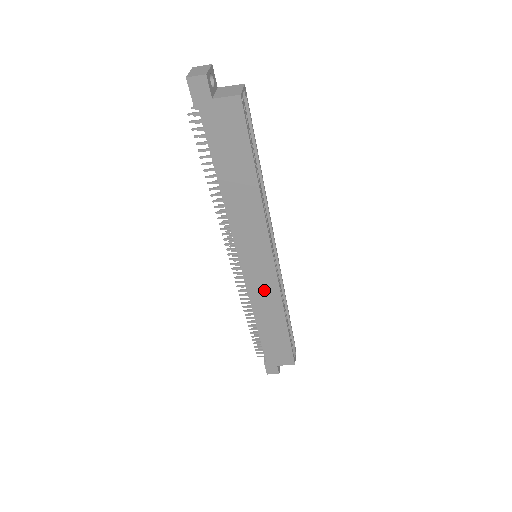
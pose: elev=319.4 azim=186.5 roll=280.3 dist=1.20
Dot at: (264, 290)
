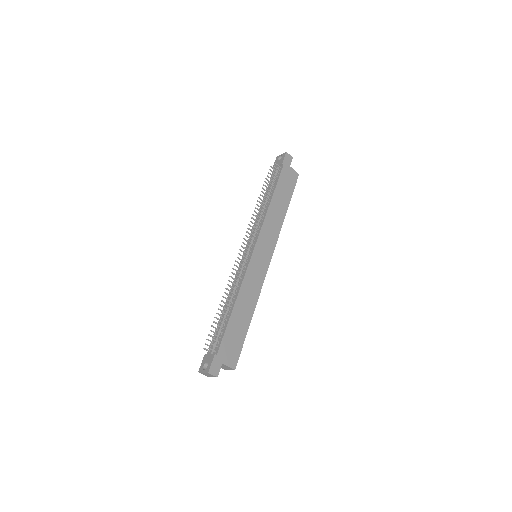
Dot at: (255, 278)
